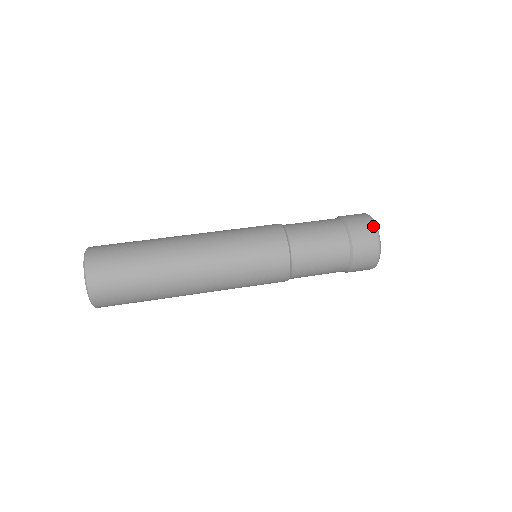
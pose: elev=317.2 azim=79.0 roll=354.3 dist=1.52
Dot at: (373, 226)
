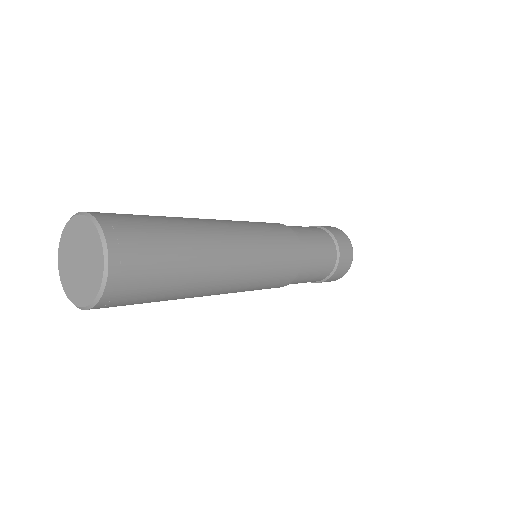
Dot at: (341, 230)
